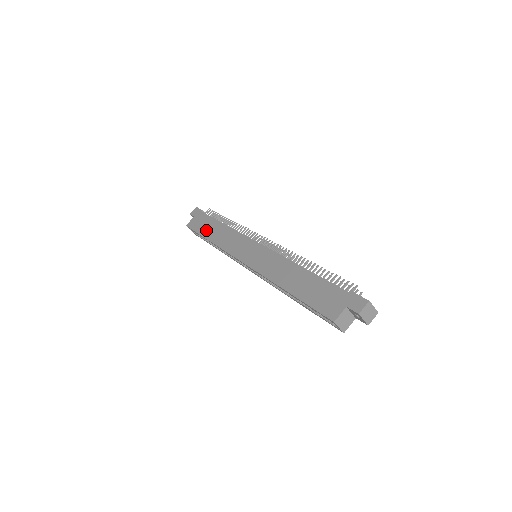
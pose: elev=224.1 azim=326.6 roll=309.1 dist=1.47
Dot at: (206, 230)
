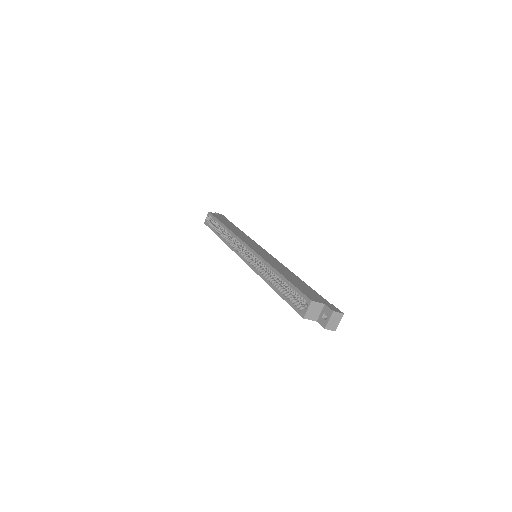
Dot at: (226, 223)
